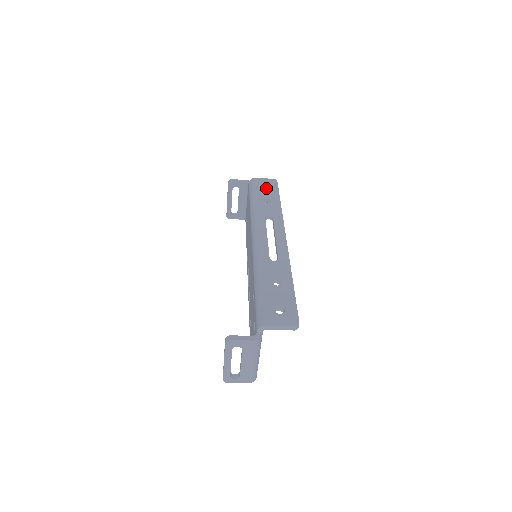
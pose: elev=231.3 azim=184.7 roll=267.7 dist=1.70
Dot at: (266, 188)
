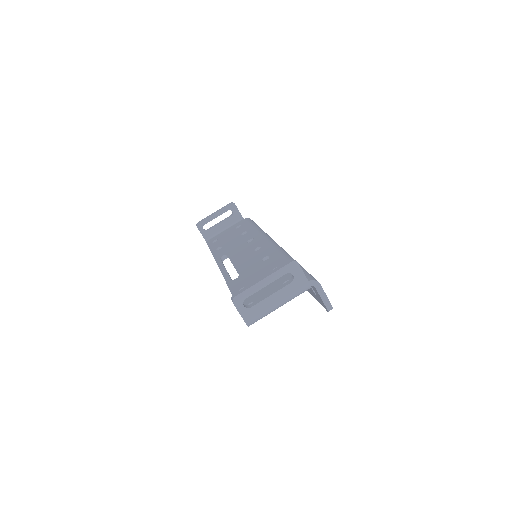
Dot at: occluded
